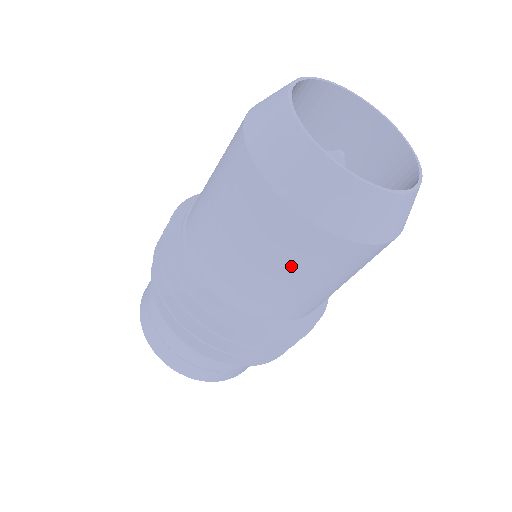
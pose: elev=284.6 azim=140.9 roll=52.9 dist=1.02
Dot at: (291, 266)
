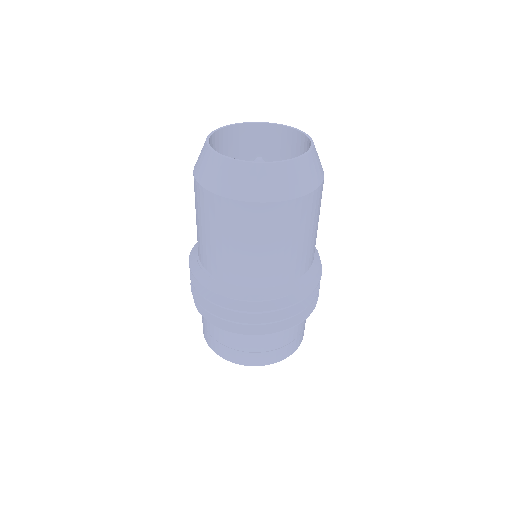
Dot at: (229, 233)
